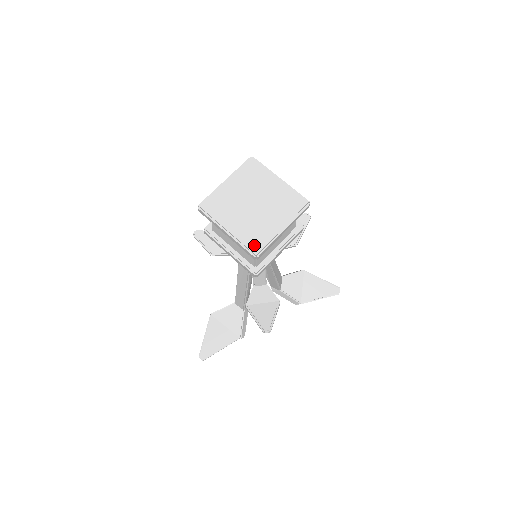
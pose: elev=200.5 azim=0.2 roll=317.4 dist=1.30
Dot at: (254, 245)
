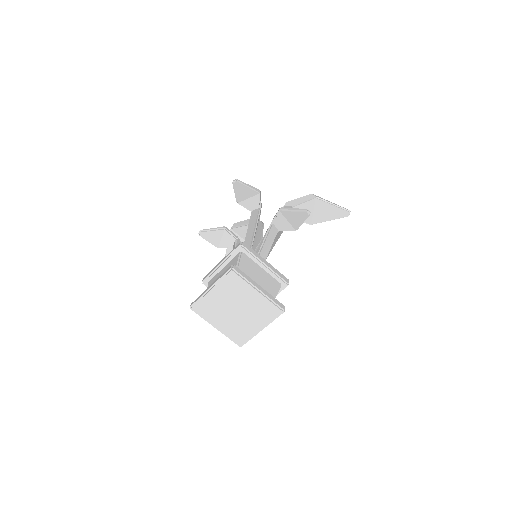
Dot at: (238, 340)
